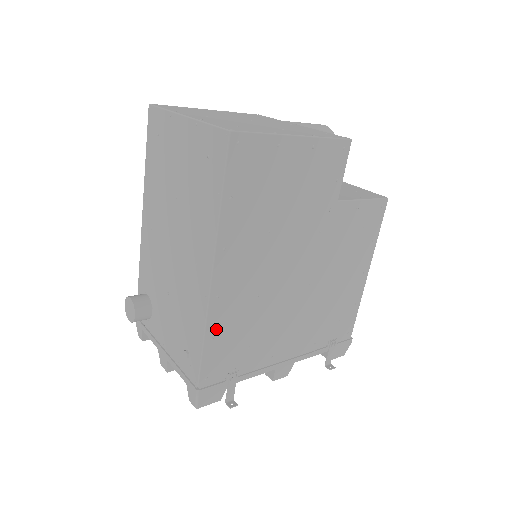
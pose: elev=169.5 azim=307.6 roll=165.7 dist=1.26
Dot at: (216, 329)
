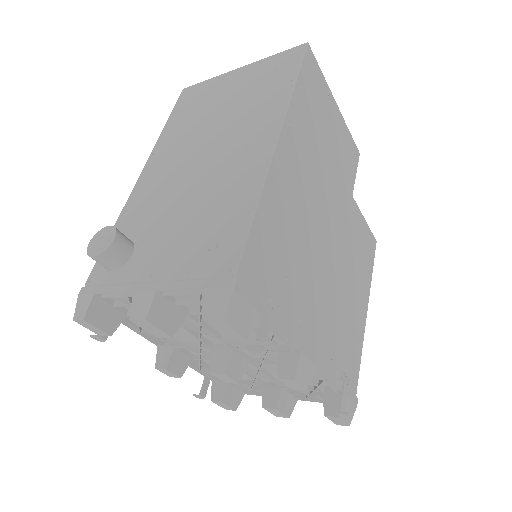
Dot at: (268, 208)
